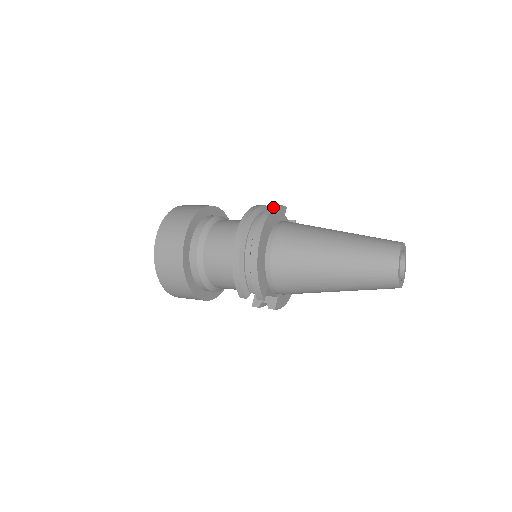
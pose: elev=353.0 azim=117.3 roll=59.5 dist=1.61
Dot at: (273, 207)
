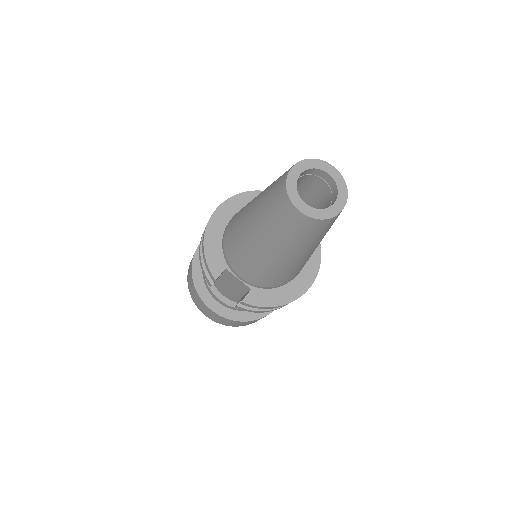
Dot at: (255, 191)
